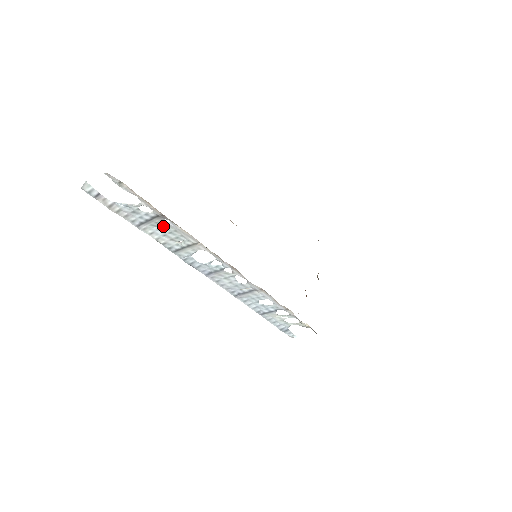
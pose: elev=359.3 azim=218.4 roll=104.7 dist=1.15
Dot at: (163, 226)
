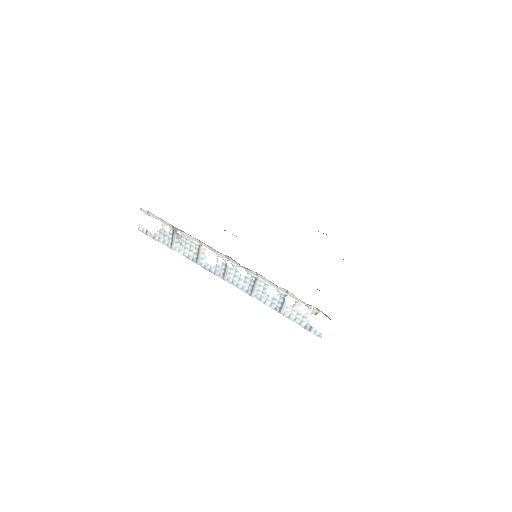
Dot at: (180, 239)
